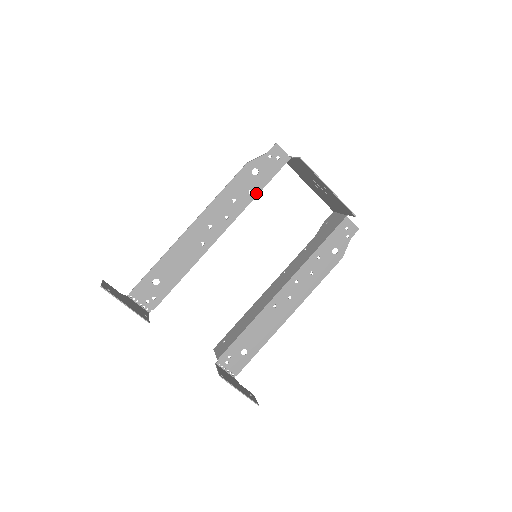
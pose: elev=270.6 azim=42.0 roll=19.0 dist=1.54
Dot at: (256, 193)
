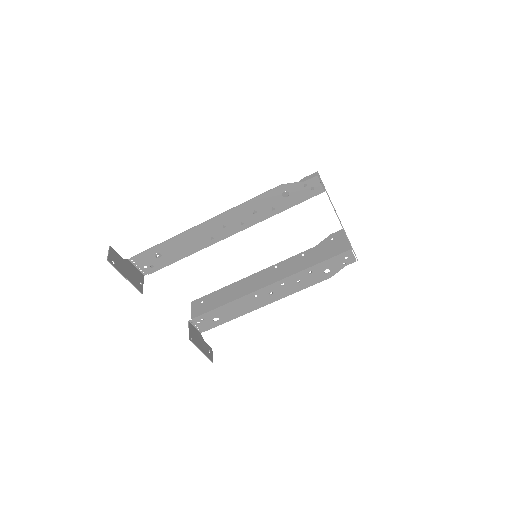
Dot at: (278, 211)
